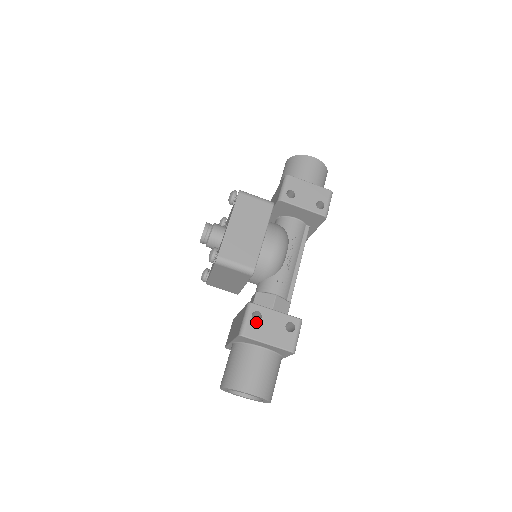
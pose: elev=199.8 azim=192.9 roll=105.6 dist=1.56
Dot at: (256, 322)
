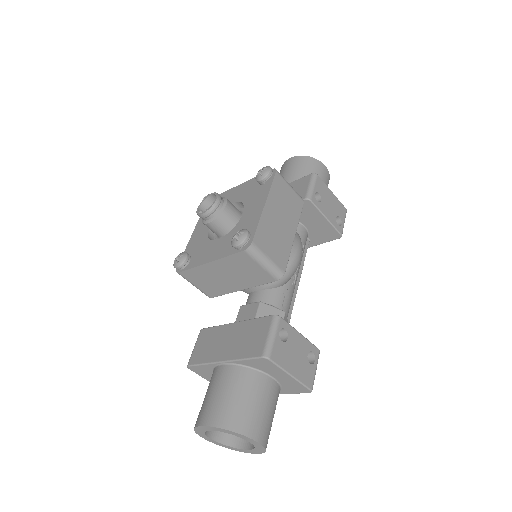
Dot at: (283, 343)
